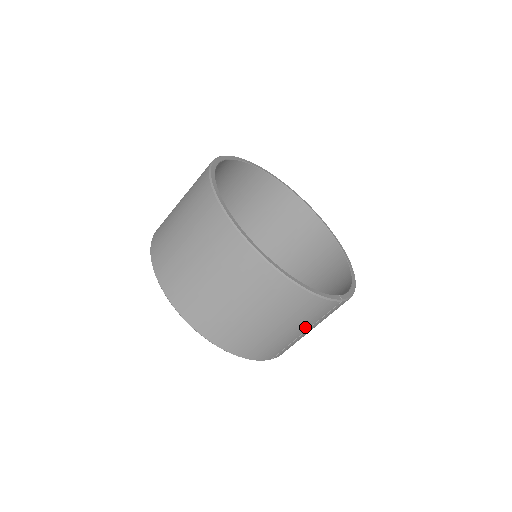
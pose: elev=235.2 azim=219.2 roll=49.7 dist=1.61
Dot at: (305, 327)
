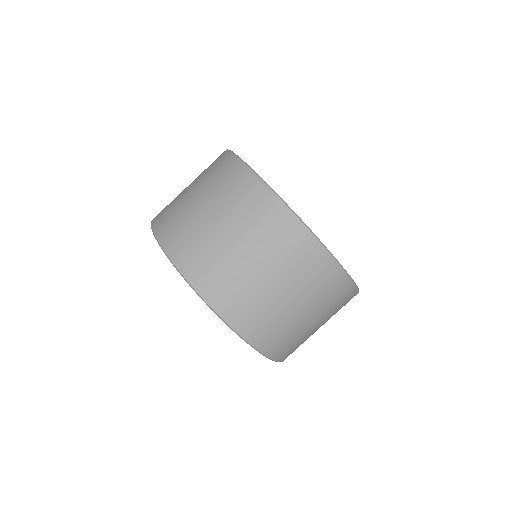
Dot at: (326, 321)
